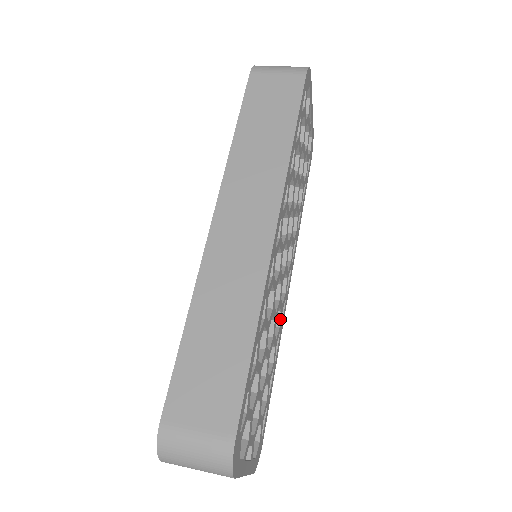
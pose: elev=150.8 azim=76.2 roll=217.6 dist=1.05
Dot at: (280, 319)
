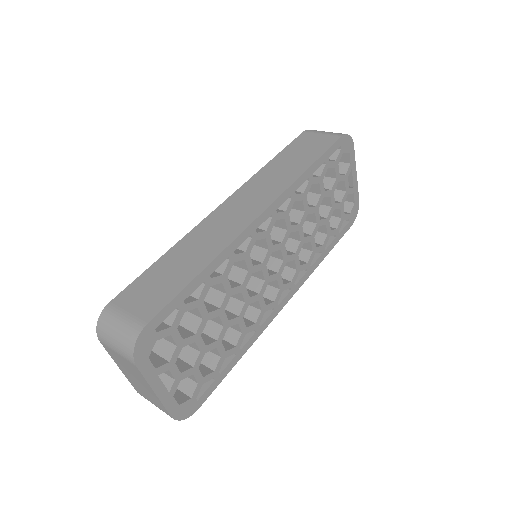
Dot at: (258, 316)
